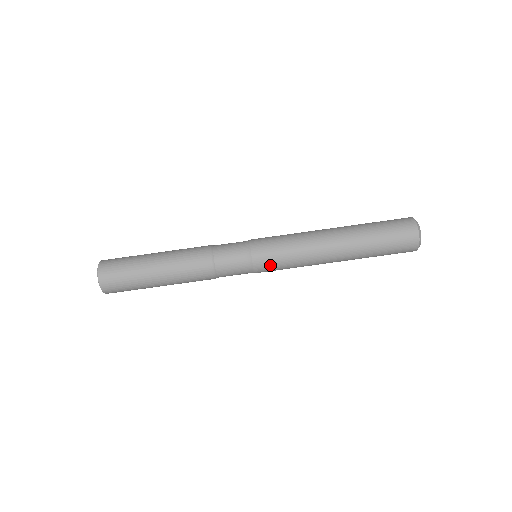
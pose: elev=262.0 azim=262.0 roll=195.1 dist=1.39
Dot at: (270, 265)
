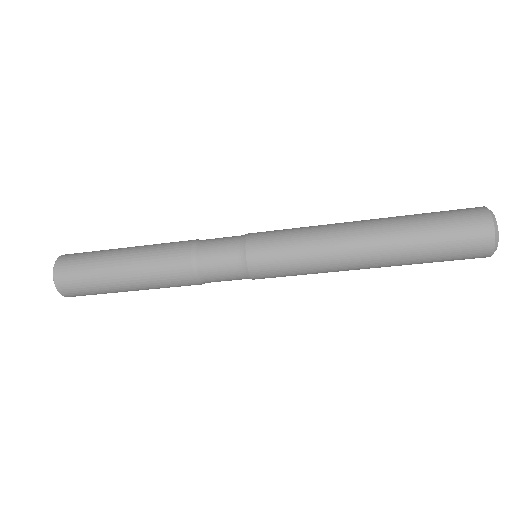
Dot at: (275, 277)
